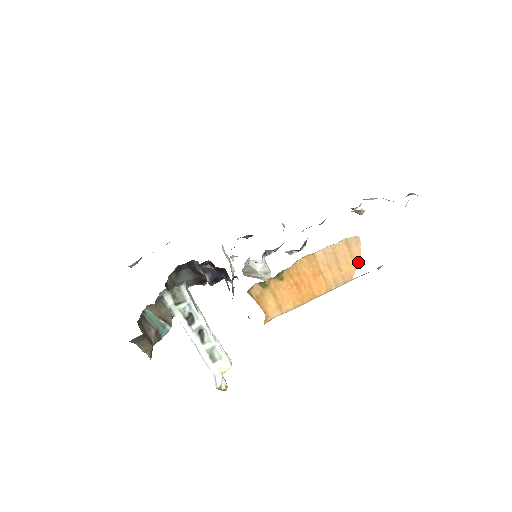
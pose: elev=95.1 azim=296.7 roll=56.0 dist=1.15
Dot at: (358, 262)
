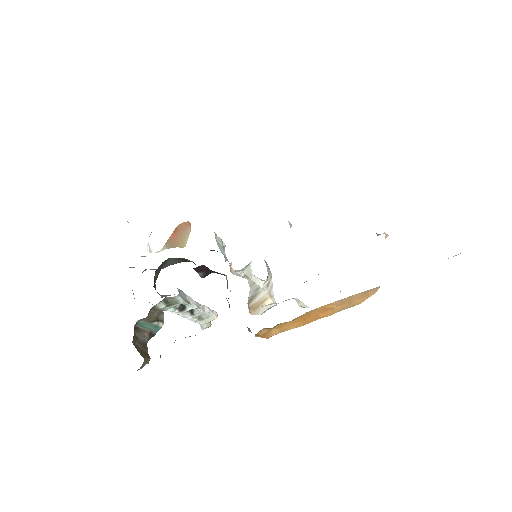
Dot at: occluded
